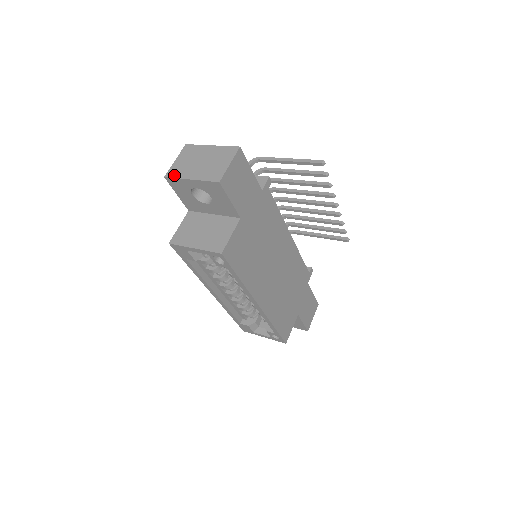
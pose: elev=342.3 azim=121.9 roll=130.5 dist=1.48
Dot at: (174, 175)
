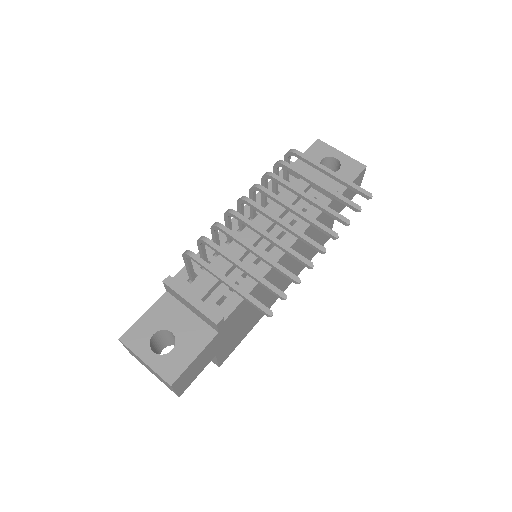
Dot at: occluded
